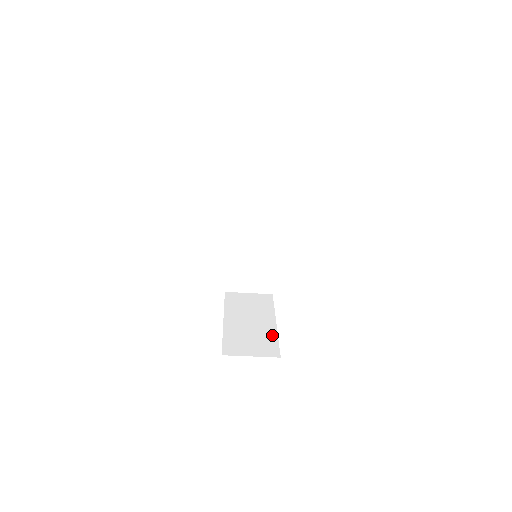
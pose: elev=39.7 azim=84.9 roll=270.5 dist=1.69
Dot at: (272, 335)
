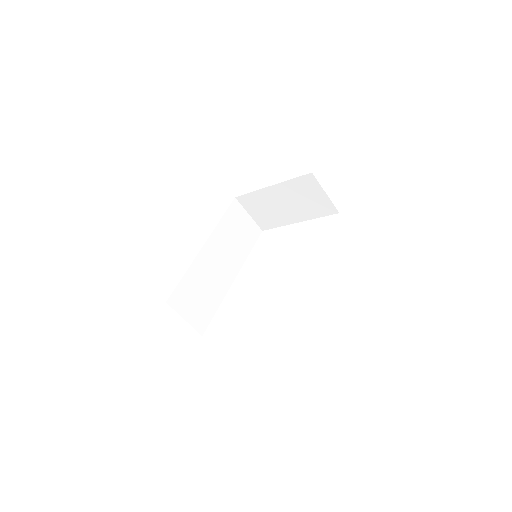
Dot at: occluded
